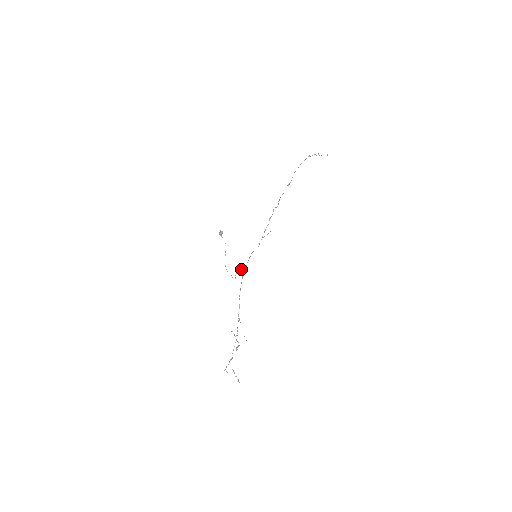
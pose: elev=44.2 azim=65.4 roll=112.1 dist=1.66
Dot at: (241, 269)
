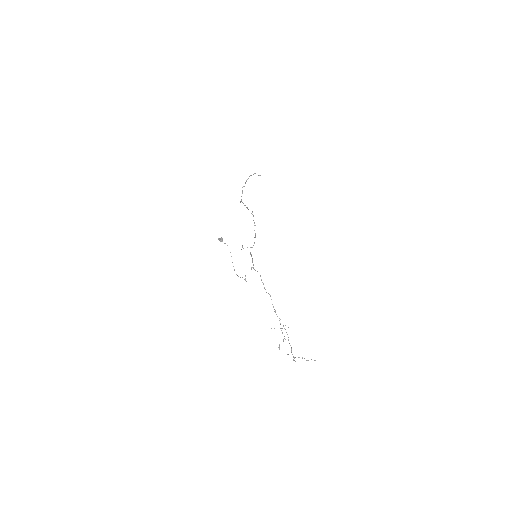
Dot at: (251, 269)
